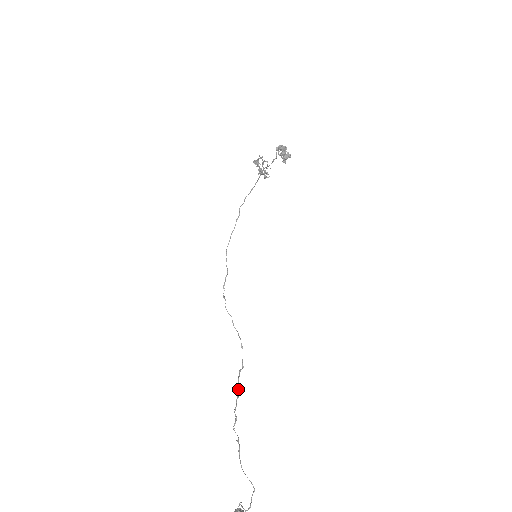
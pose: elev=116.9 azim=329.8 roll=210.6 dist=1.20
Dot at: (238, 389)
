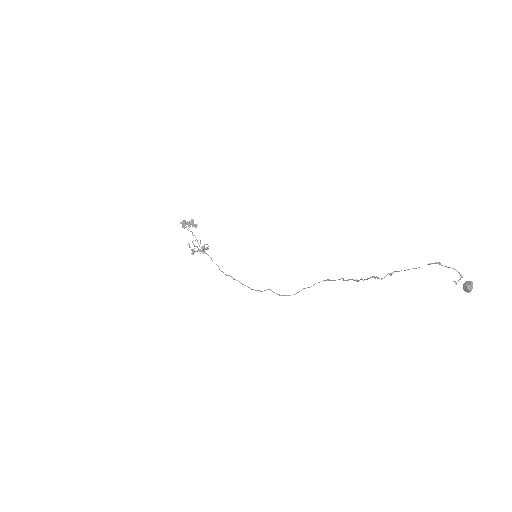
Dot at: (356, 280)
